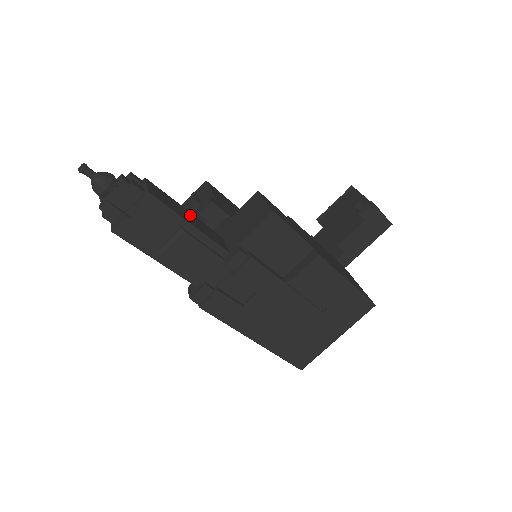
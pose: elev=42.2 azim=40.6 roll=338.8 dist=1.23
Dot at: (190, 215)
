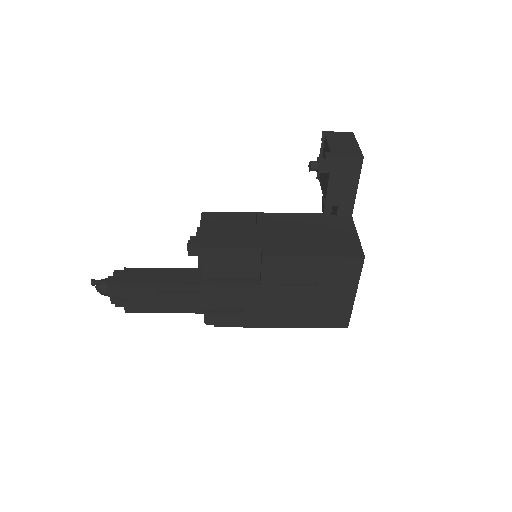
Dot at: (166, 273)
